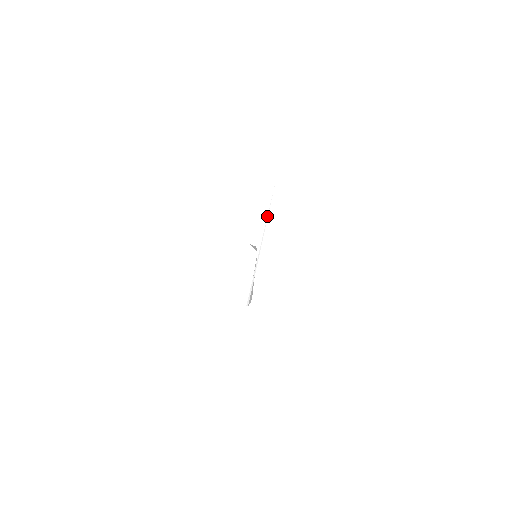
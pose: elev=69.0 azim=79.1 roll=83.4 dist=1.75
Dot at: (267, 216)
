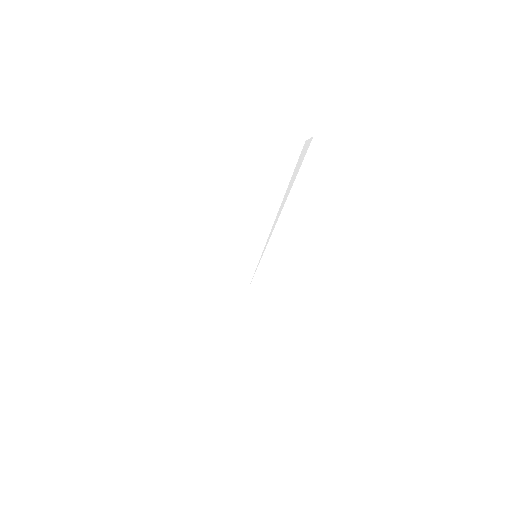
Dot at: occluded
